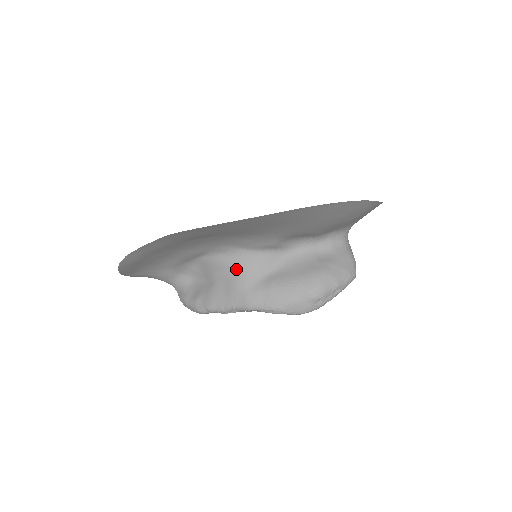
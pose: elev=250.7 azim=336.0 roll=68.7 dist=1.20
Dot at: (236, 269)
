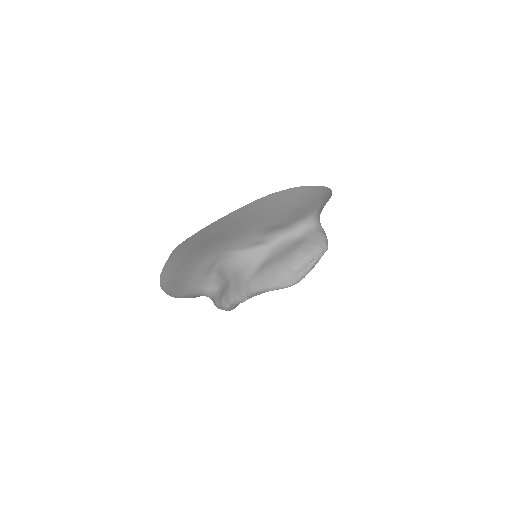
Dot at: (238, 267)
